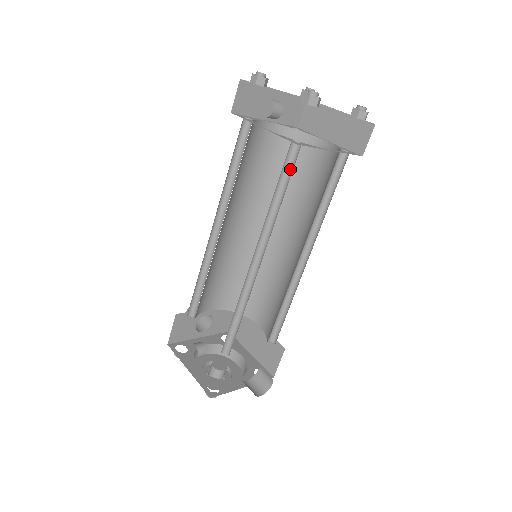
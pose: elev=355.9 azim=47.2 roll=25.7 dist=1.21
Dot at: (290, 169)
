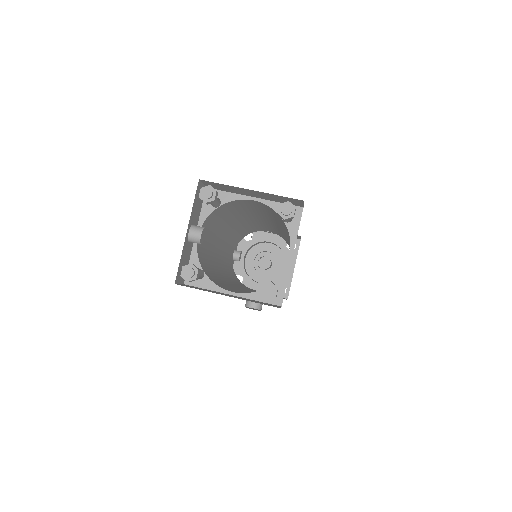
Dot at: occluded
